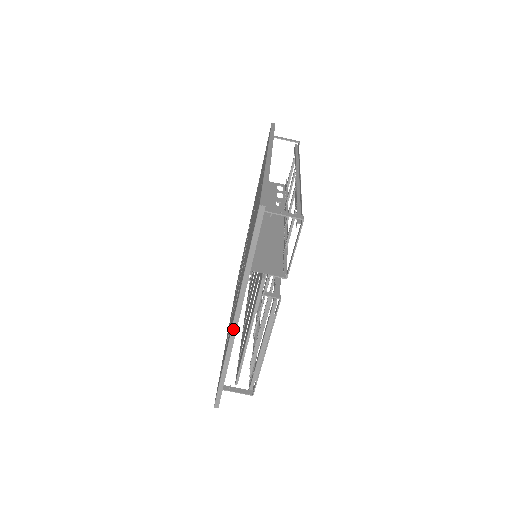
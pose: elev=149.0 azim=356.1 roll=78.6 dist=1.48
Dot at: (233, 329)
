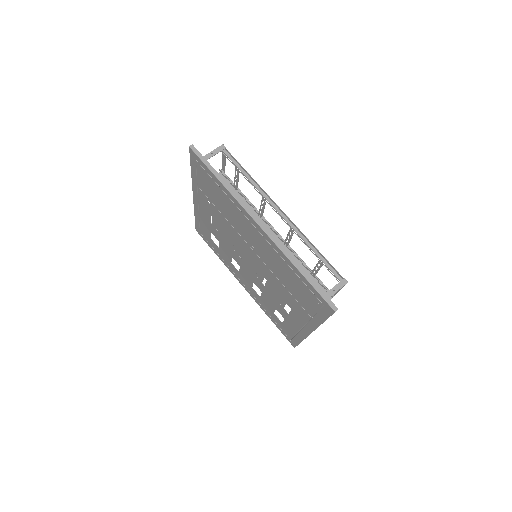
Dot at: occluded
